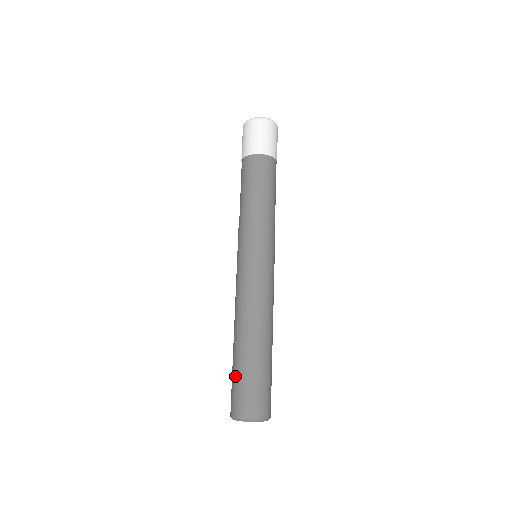
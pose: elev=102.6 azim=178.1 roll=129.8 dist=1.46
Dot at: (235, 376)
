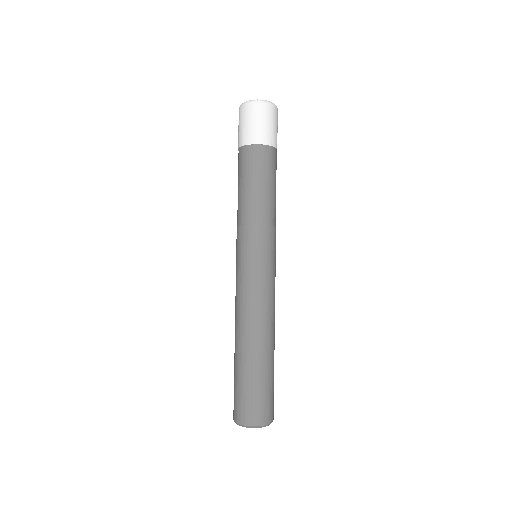
Dot at: (252, 385)
